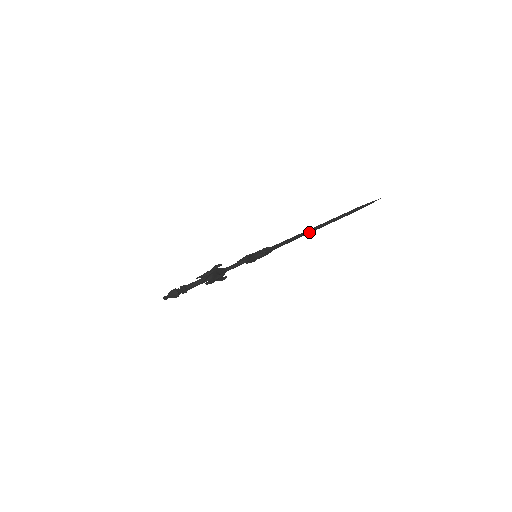
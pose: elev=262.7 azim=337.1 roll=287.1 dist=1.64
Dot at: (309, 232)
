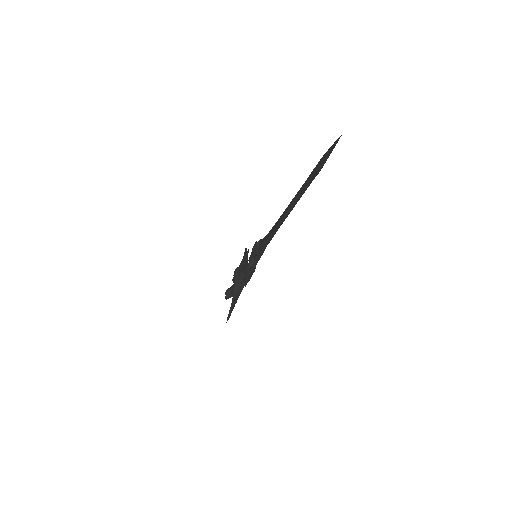
Dot at: (281, 224)
